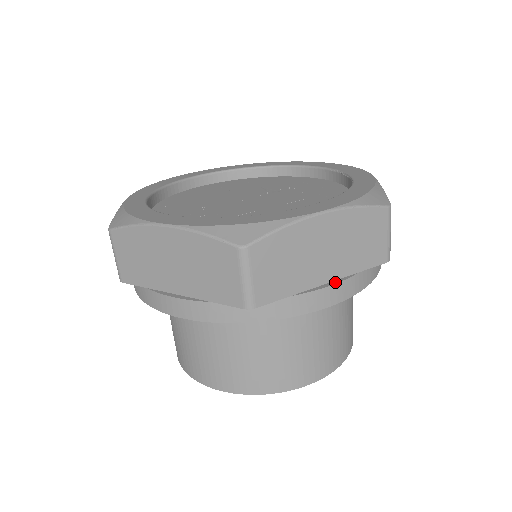
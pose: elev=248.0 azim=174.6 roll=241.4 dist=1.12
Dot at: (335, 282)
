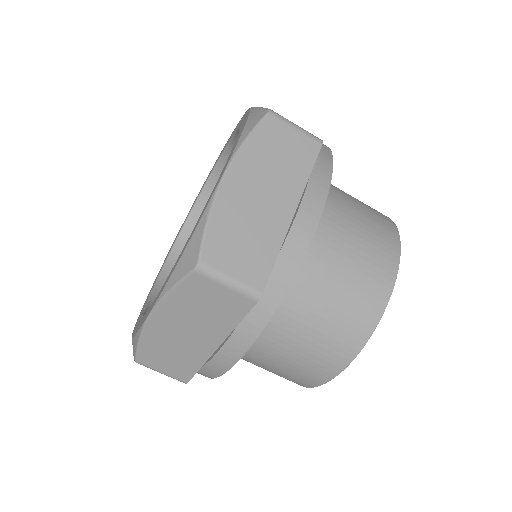
Dot at: (221, 346)
